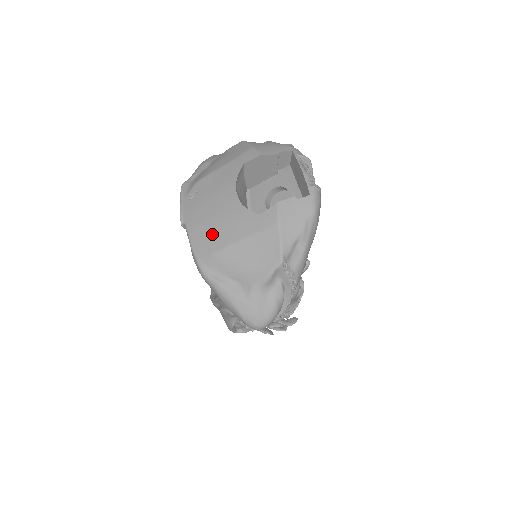
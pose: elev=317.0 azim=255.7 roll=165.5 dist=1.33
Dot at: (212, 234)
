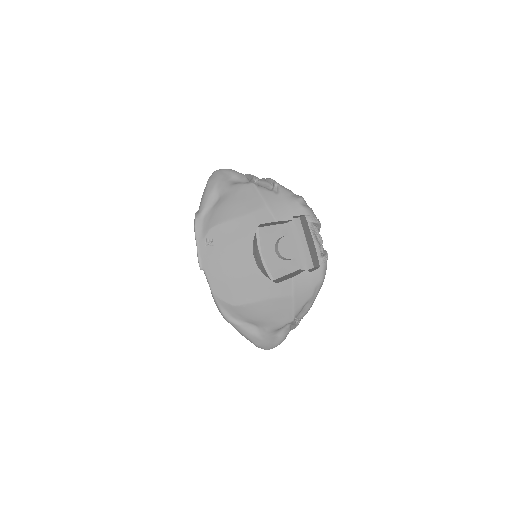
Dot at: (232, 289)
